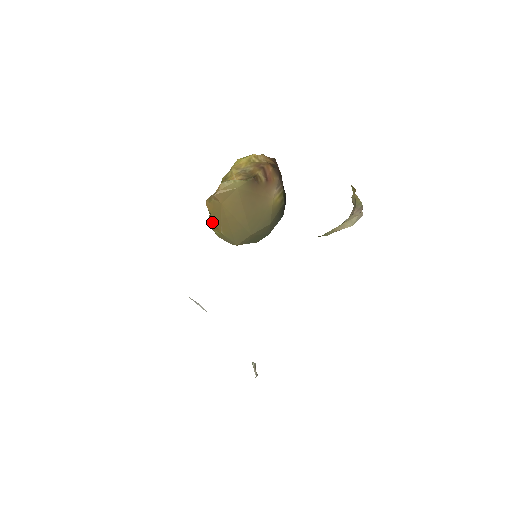
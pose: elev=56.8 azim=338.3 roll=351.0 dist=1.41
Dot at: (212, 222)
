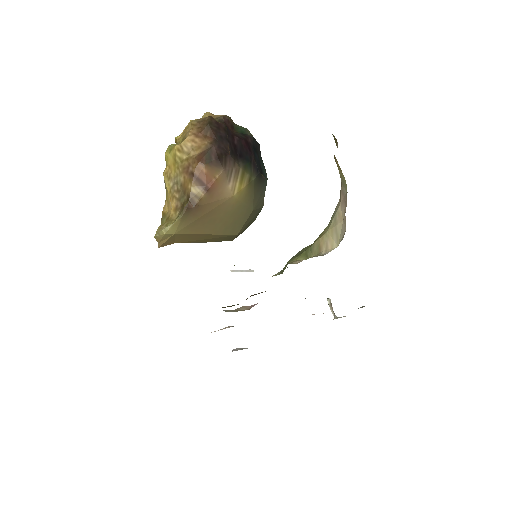
Dot at: occluded
